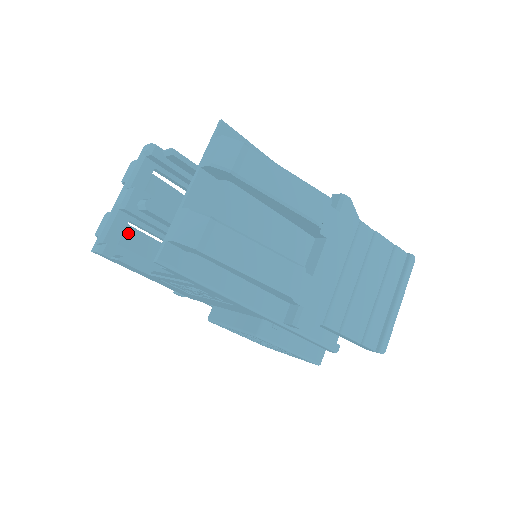
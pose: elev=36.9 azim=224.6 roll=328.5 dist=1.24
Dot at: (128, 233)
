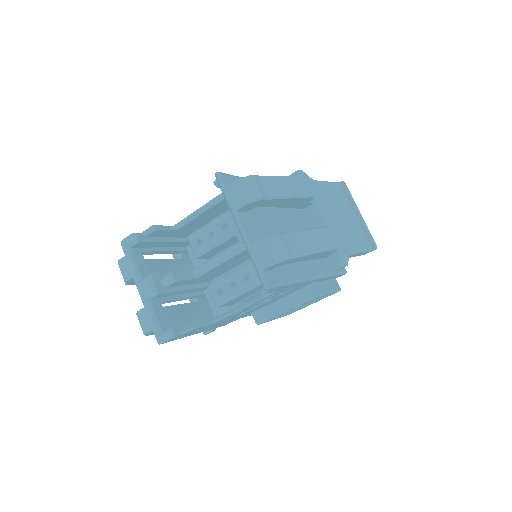
Dot at: occluded
